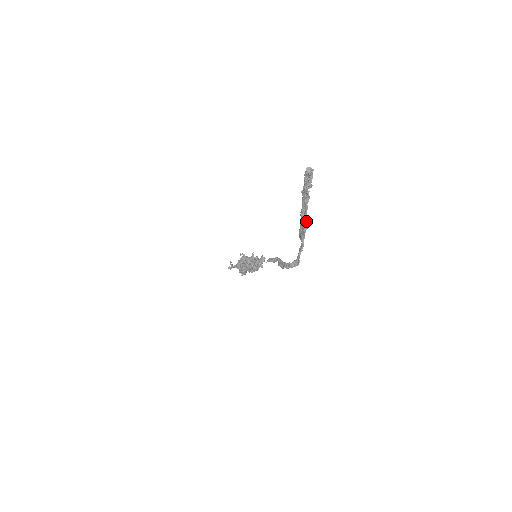
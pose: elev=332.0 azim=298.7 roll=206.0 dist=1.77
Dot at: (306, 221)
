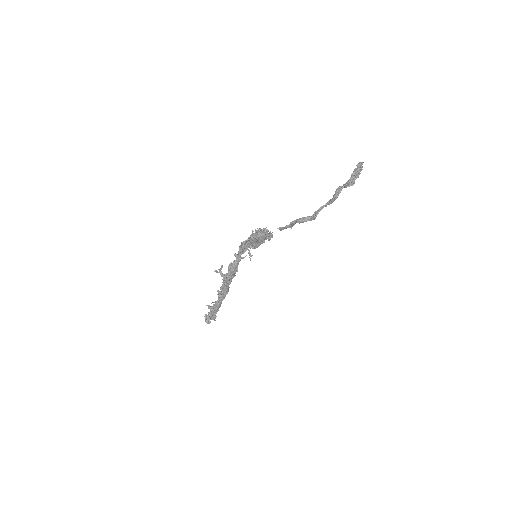
Dot at: occluded
